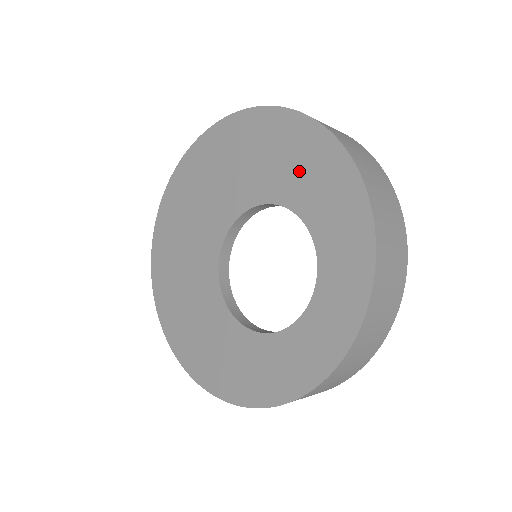
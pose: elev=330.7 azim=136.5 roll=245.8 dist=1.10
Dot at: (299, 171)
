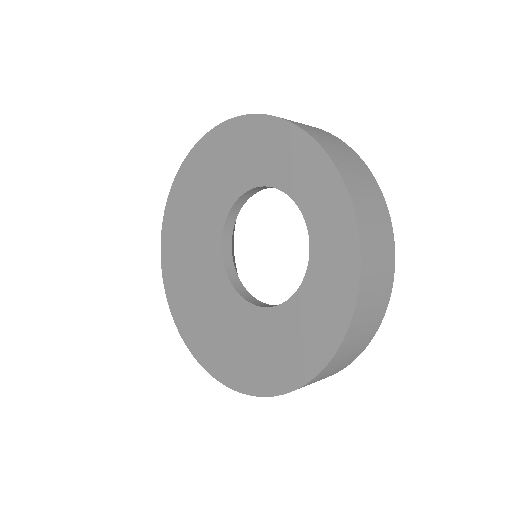
Dot at: (244, 158)
